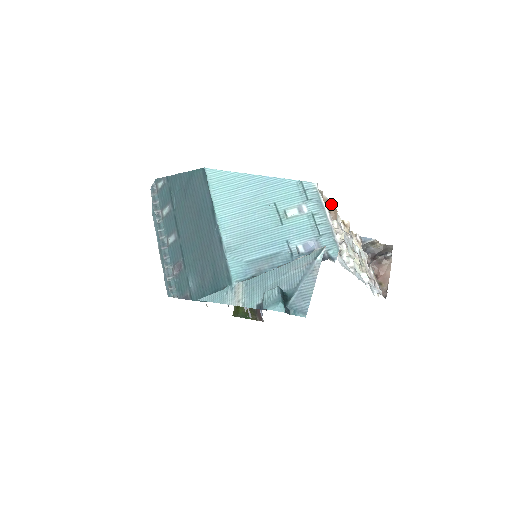
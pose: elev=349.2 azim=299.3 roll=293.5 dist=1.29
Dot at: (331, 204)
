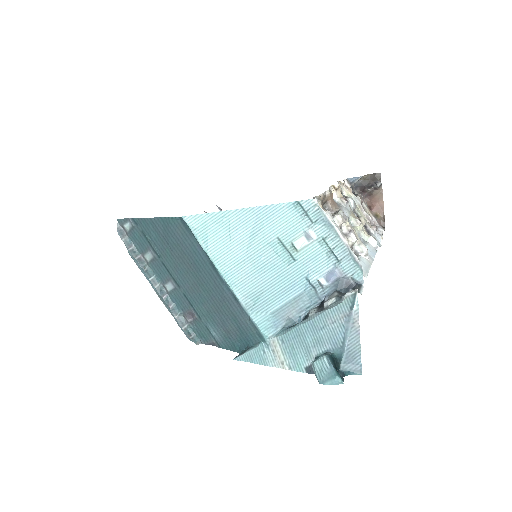
Dot at: (326, 193)
